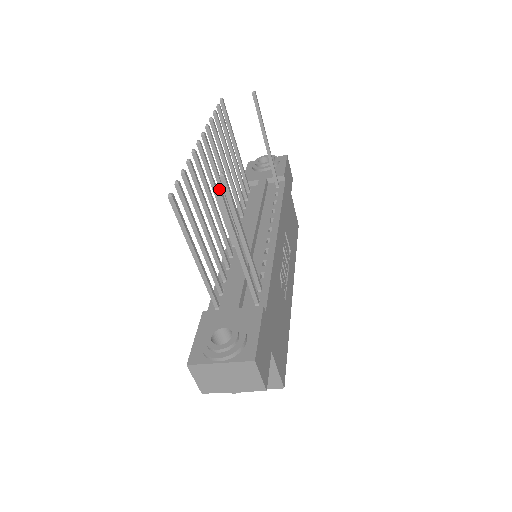
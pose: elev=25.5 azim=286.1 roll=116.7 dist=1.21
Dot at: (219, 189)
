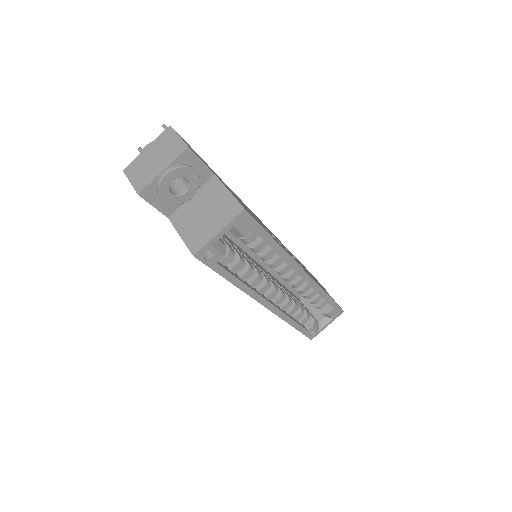
Dot at: (164, 124)
